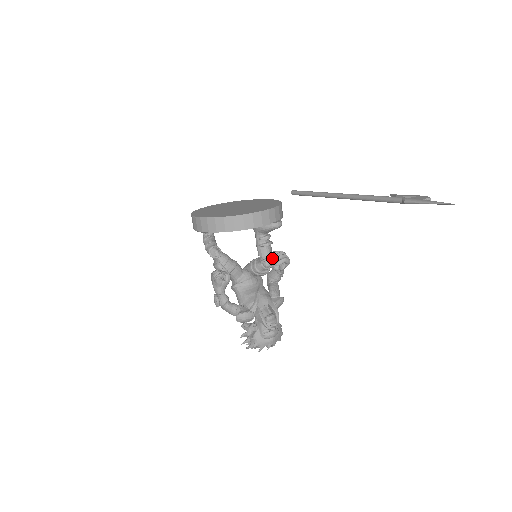
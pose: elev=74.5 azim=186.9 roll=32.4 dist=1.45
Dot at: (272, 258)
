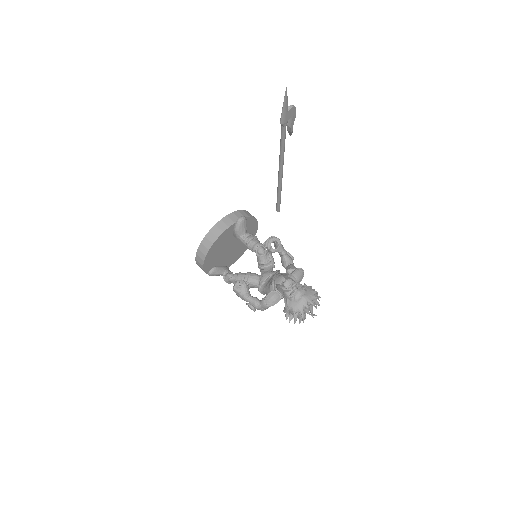
Dot at: (260, 245)
